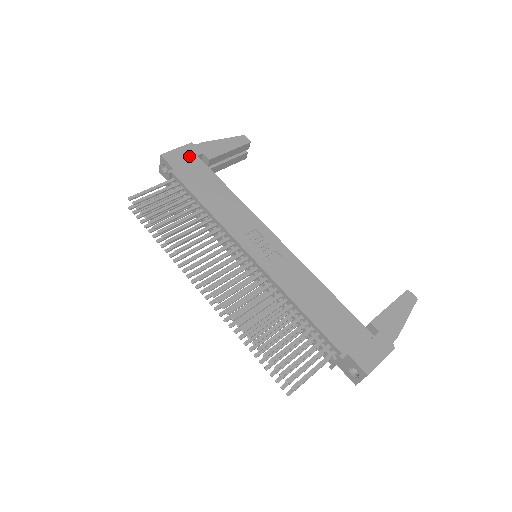
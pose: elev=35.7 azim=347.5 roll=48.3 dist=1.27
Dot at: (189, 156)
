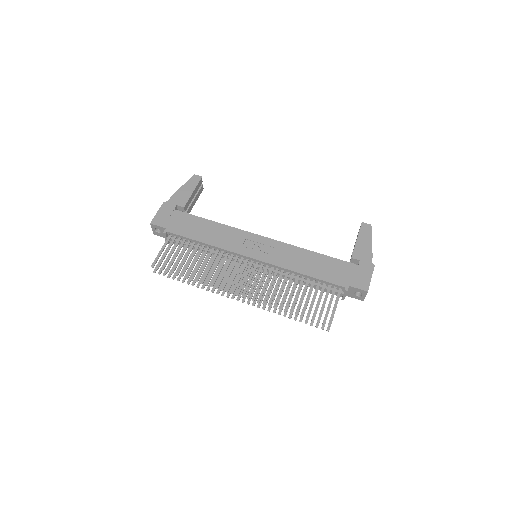
Dot at: (169, 213)
